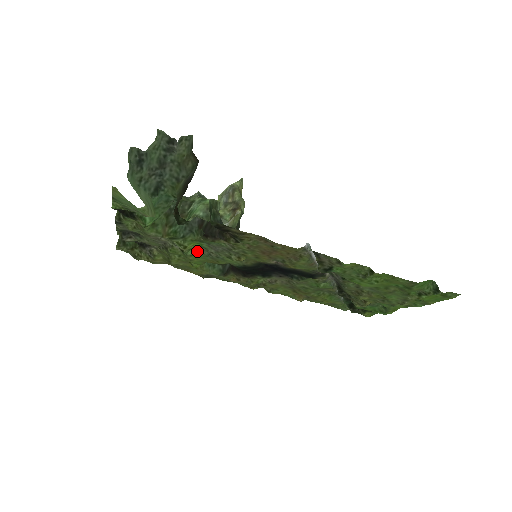
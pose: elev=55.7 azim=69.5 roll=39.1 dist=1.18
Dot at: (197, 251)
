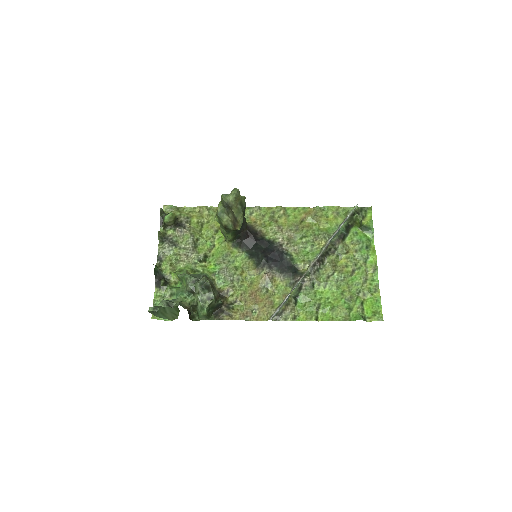
Dot at: (215, 259)
